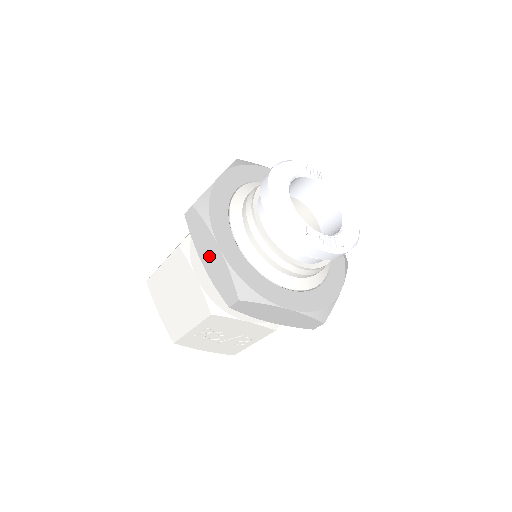
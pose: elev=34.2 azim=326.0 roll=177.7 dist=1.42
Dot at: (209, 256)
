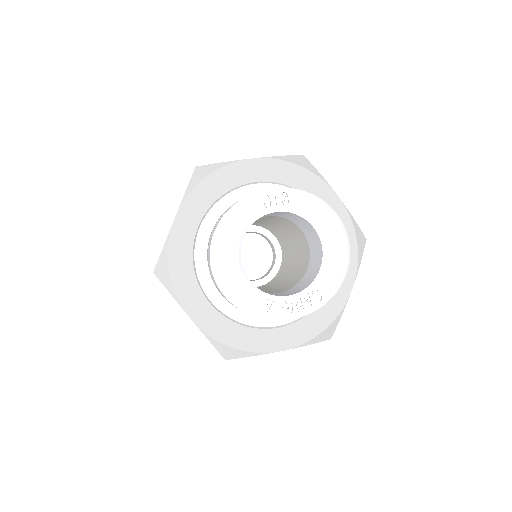
Dot at: occluded
